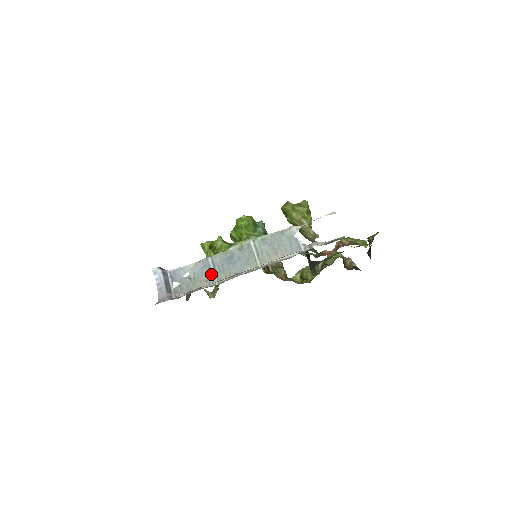
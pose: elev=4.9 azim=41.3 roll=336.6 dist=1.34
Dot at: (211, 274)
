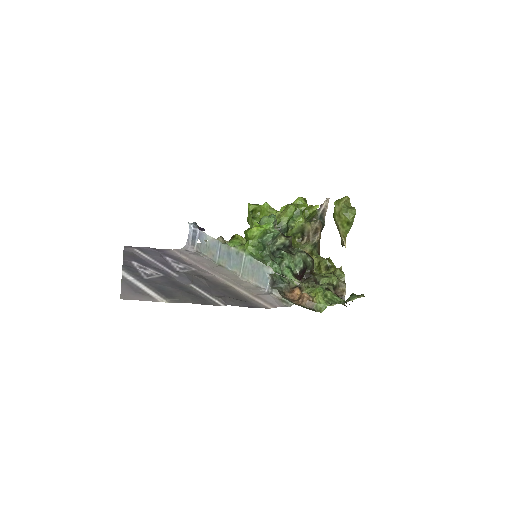
Dot at: (217, 254)
